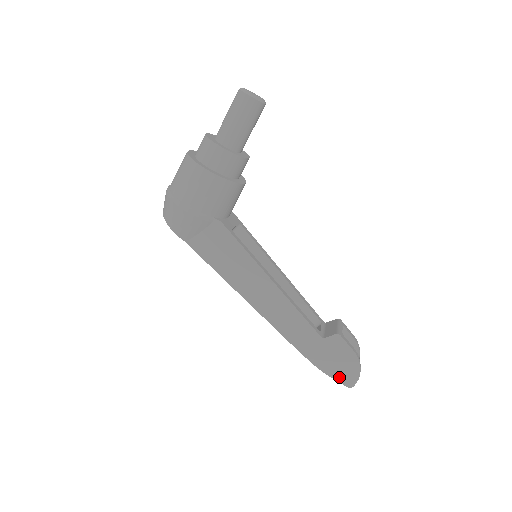
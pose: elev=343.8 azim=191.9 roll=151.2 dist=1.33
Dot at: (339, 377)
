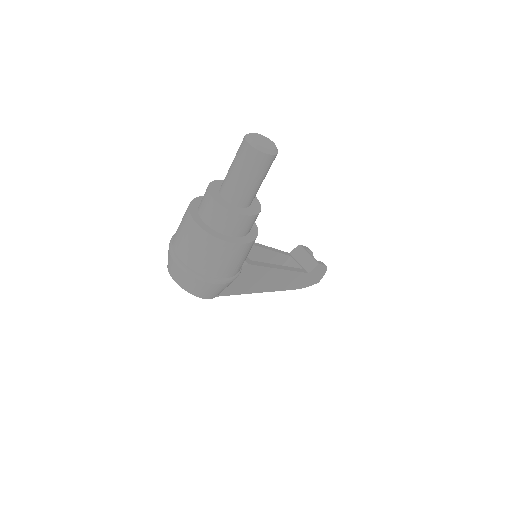
Dot at: (314, 283)
